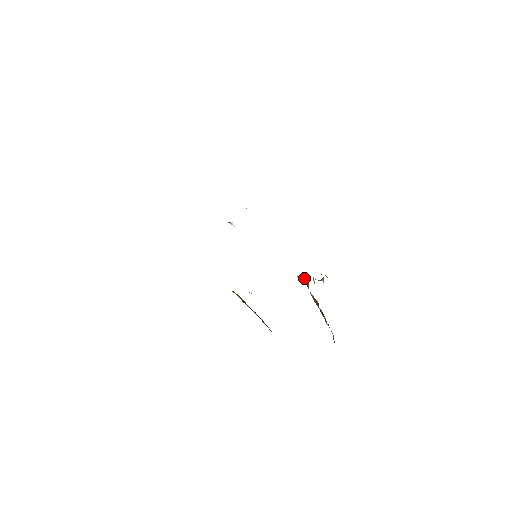
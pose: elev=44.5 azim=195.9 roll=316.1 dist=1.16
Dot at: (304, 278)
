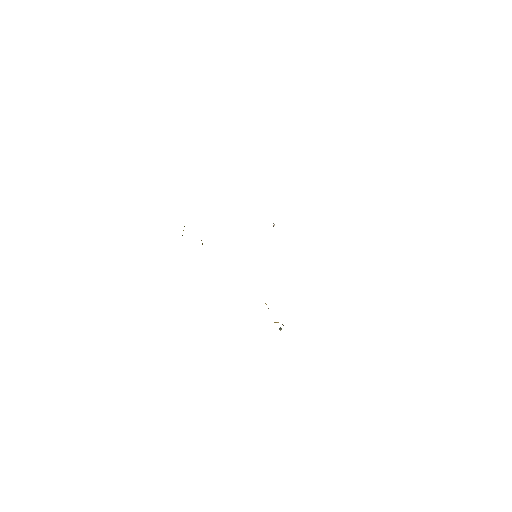
Dot at: occluded
